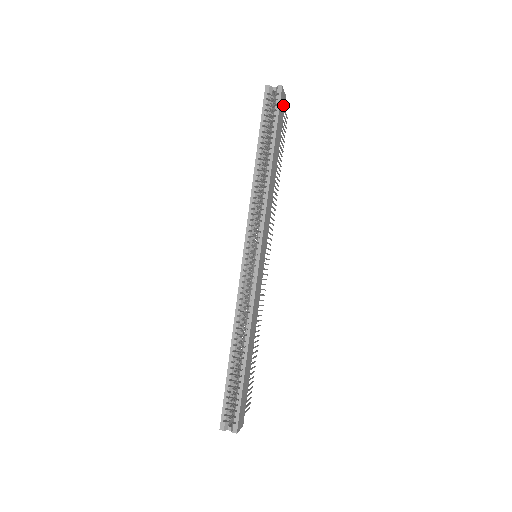
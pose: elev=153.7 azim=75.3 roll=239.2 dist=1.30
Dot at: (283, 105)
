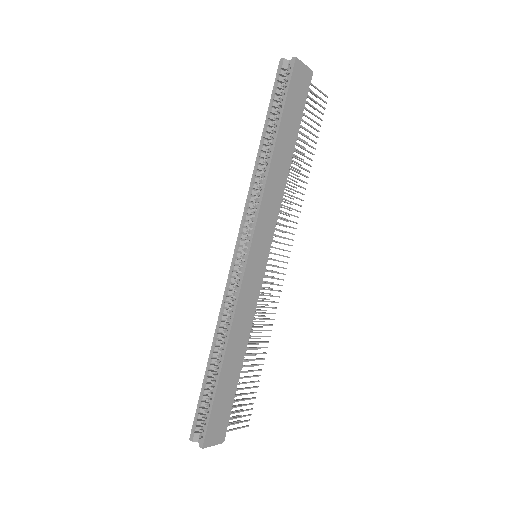
Dot at: (303, 81)
